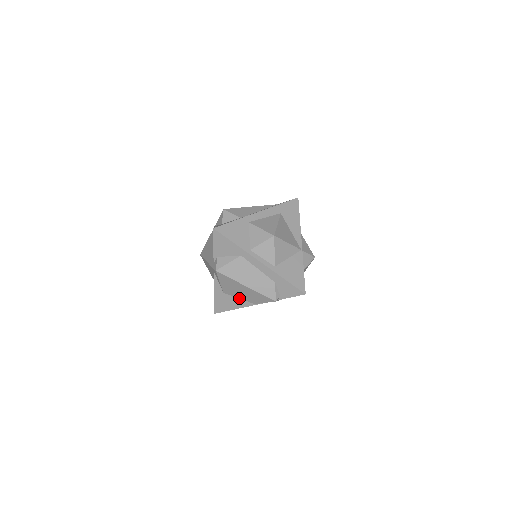
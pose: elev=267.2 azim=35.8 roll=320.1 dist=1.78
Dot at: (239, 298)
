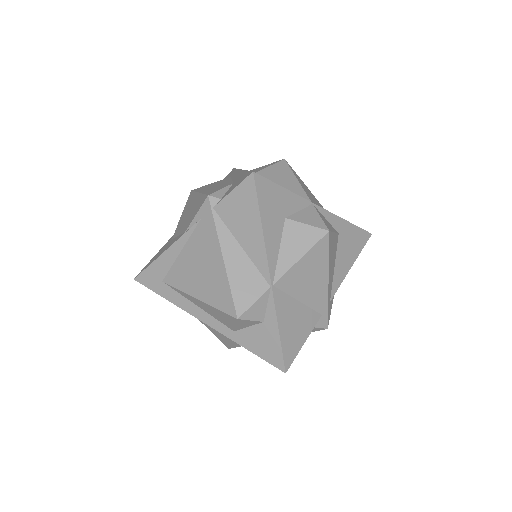
Dot at: (178, 235)
